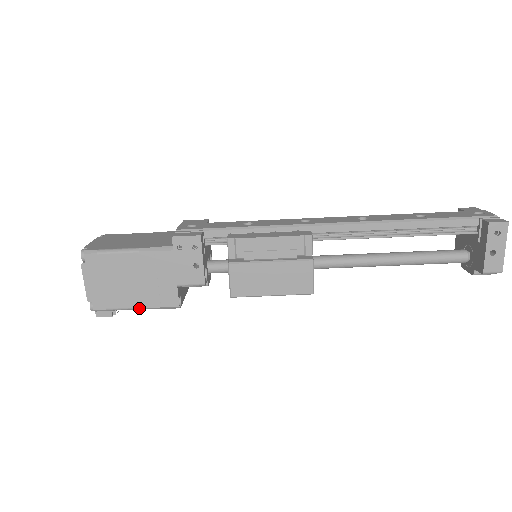
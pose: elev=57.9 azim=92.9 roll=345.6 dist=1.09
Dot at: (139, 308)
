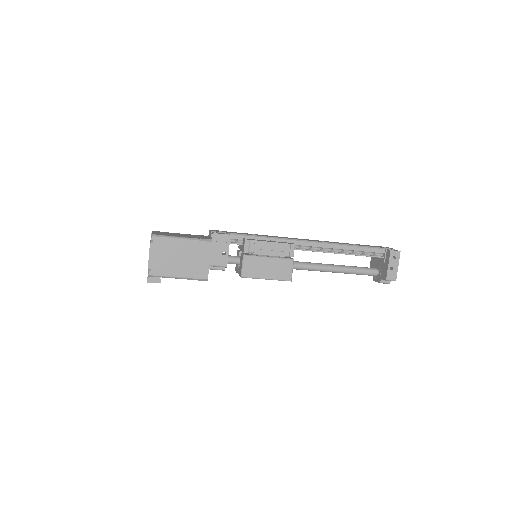
Dot at: (181, 277)
